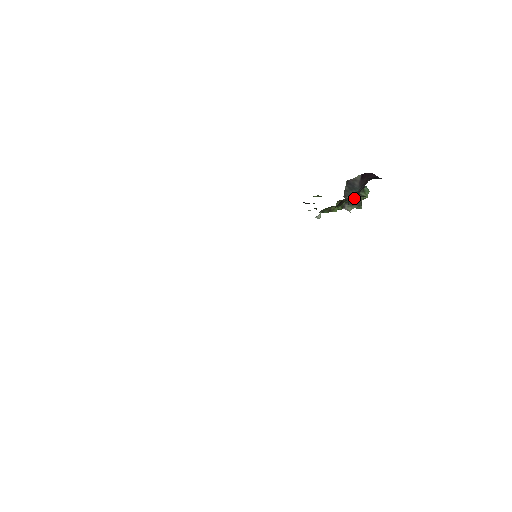
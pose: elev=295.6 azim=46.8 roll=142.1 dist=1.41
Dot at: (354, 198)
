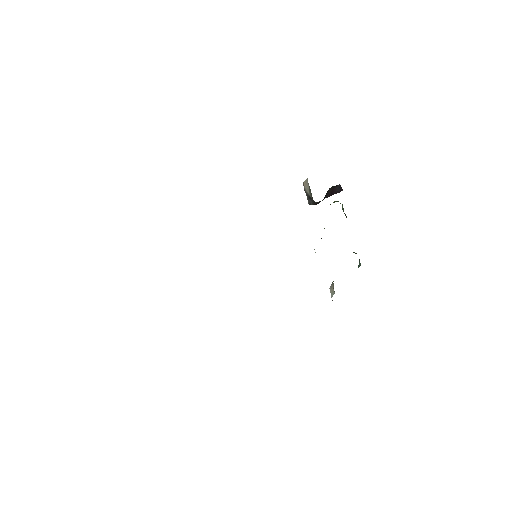
Dot at: occluded
